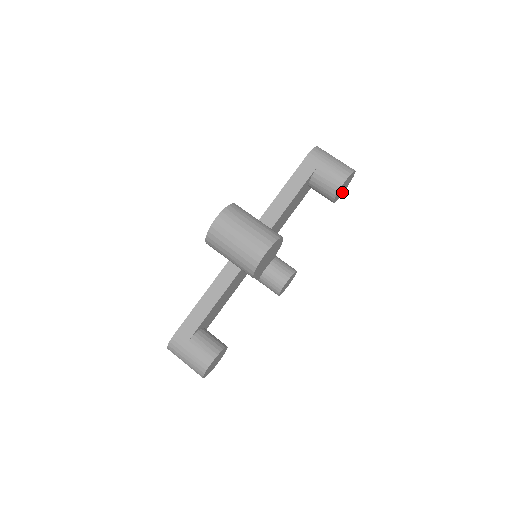
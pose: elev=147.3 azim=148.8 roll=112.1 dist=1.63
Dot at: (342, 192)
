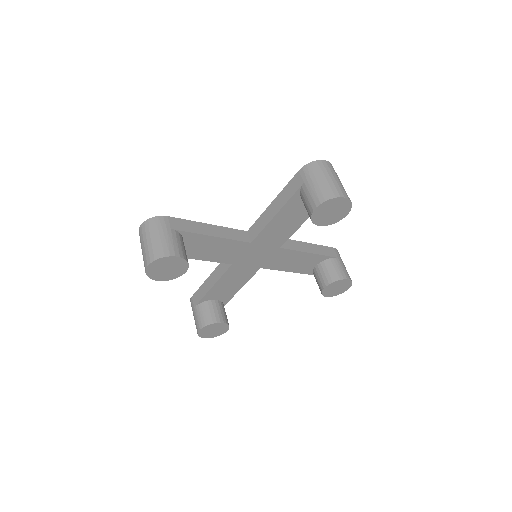
Dot at: (340, 216)
